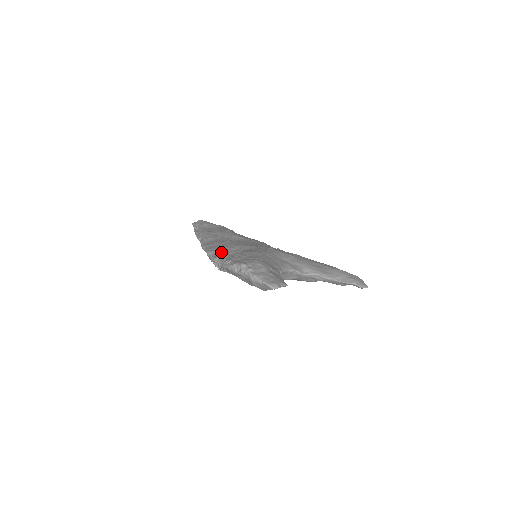
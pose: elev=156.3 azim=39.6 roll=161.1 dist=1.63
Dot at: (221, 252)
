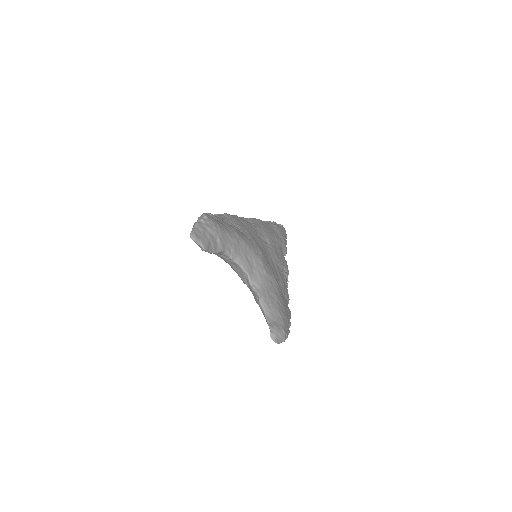
Dot at: (228, 219)
